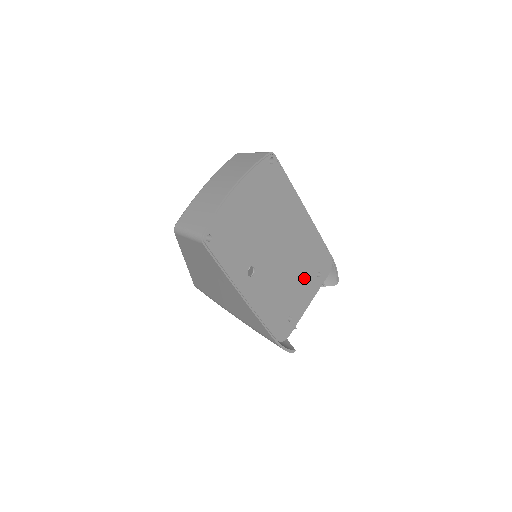
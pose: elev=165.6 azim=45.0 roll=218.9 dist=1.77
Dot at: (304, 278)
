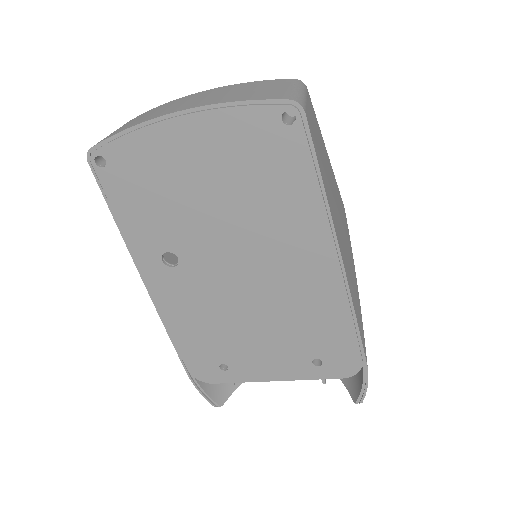
Dot at: (280, 343)
